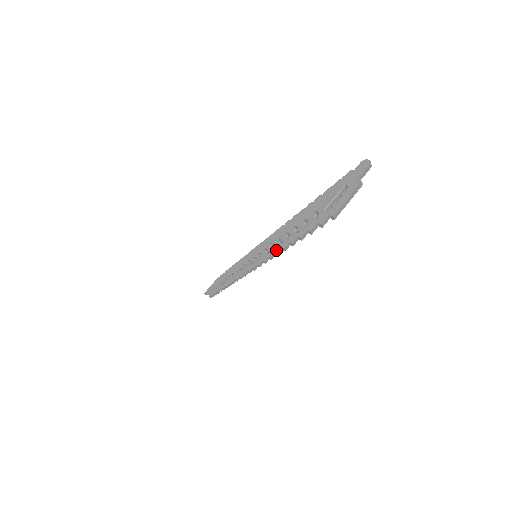
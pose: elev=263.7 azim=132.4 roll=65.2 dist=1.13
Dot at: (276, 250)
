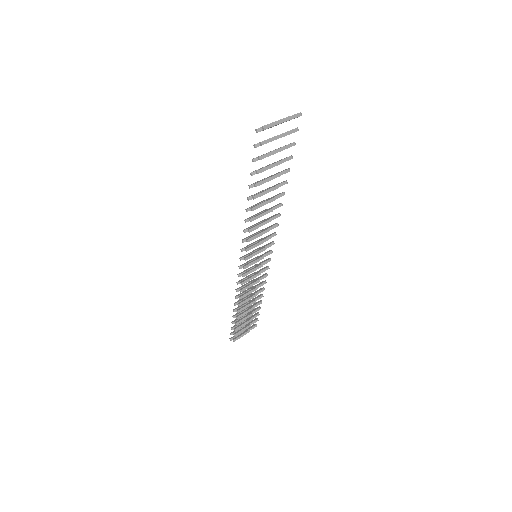
Dot at: (252, 207)
